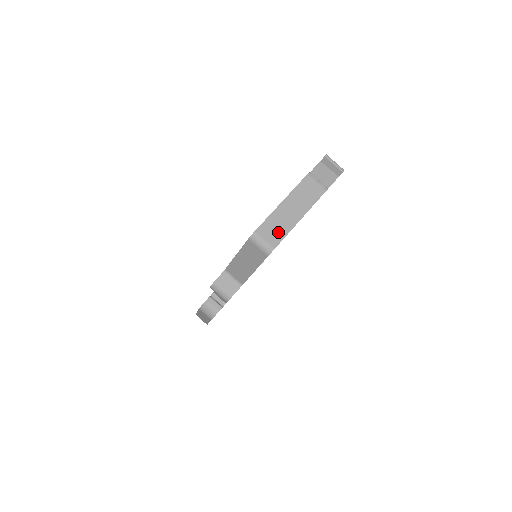
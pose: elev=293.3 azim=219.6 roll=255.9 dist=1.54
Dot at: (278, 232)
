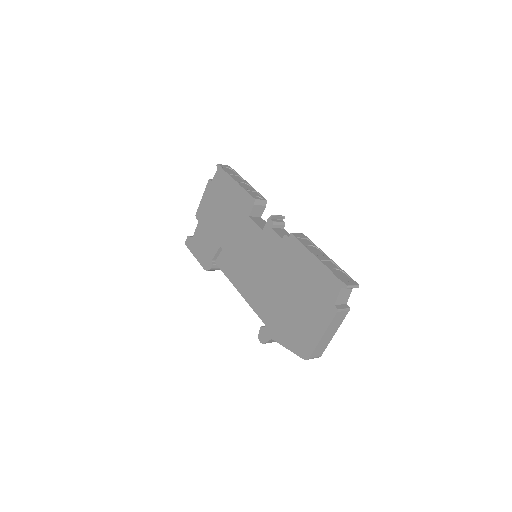
Dot at: (322, 349)
